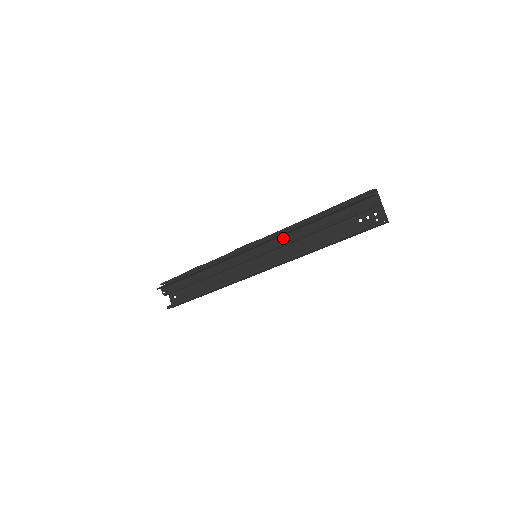
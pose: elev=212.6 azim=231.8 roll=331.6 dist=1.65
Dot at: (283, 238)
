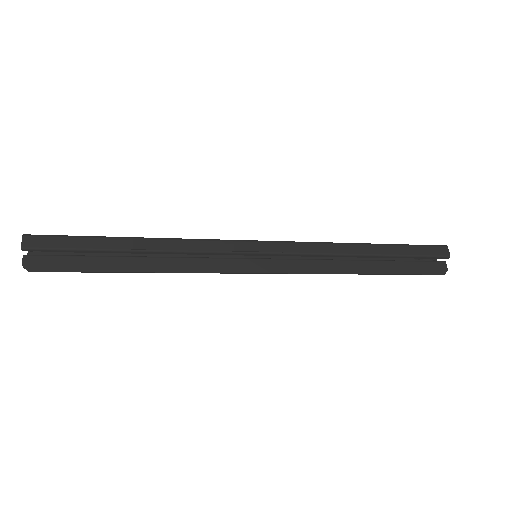
Dot at: (316, 262)
